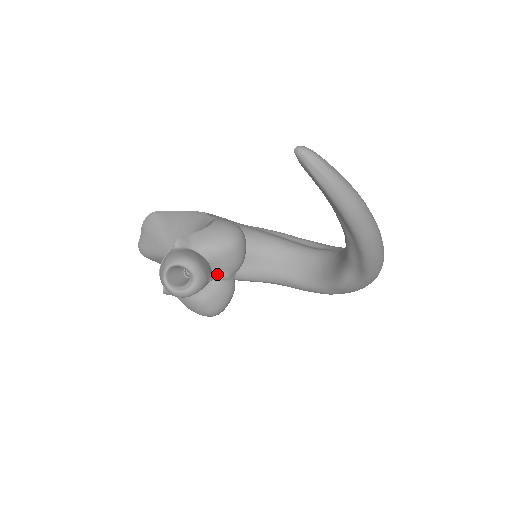
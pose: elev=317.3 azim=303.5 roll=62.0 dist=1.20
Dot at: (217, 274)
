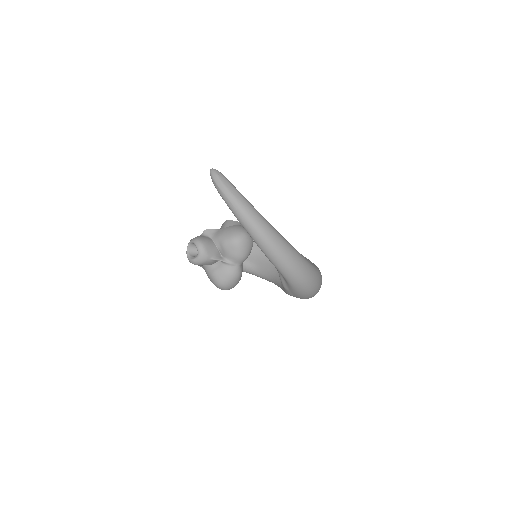
Dot at: (223, 259)
